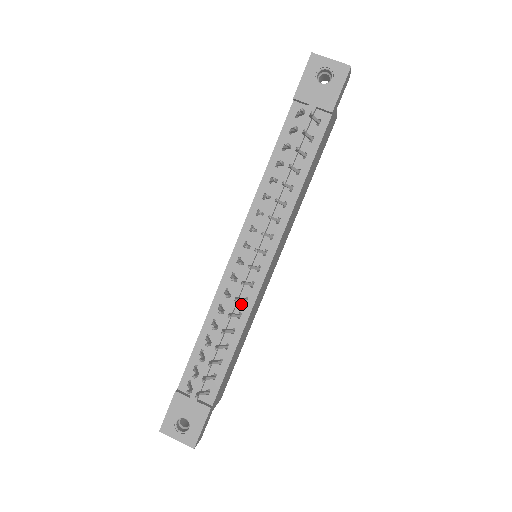
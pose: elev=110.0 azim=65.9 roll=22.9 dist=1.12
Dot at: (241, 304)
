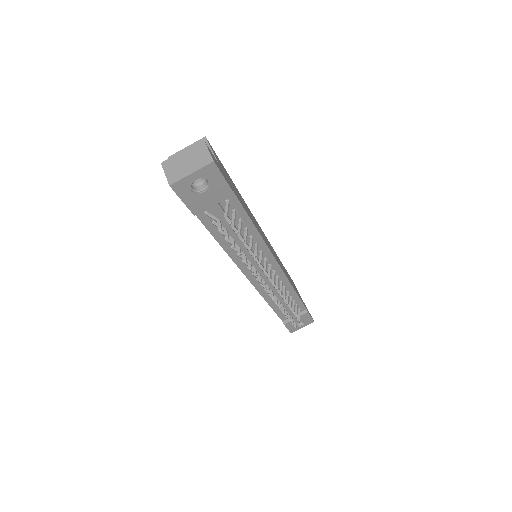
Dot at: occluded
